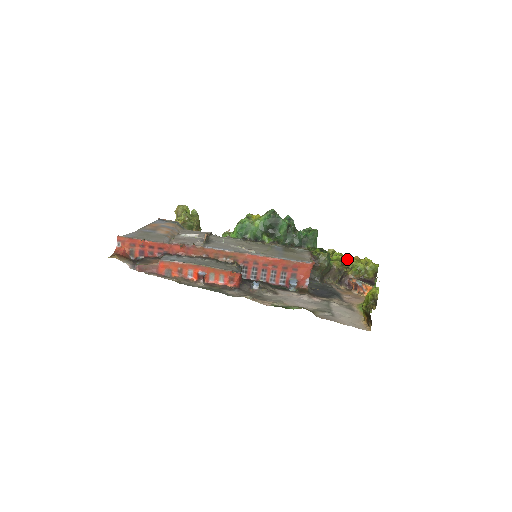
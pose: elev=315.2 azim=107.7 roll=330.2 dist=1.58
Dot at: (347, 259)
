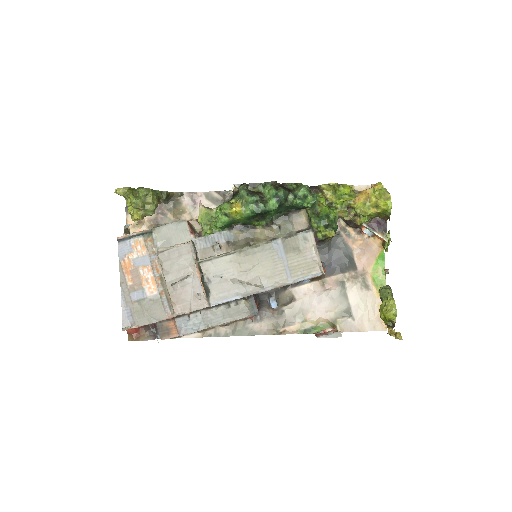
Dot at: (354, 203)
